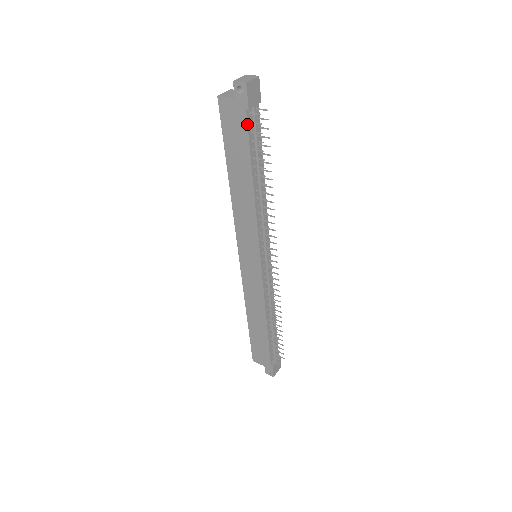
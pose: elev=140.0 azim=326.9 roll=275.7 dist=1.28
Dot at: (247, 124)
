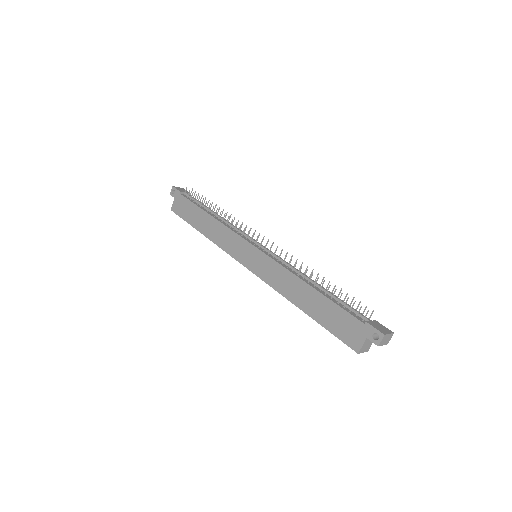
Dot at: (185, 197)
